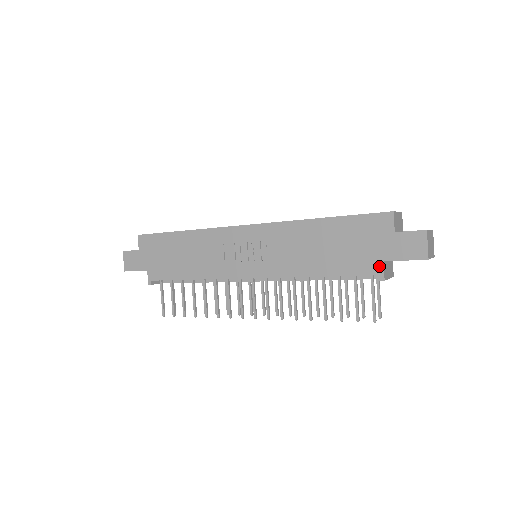
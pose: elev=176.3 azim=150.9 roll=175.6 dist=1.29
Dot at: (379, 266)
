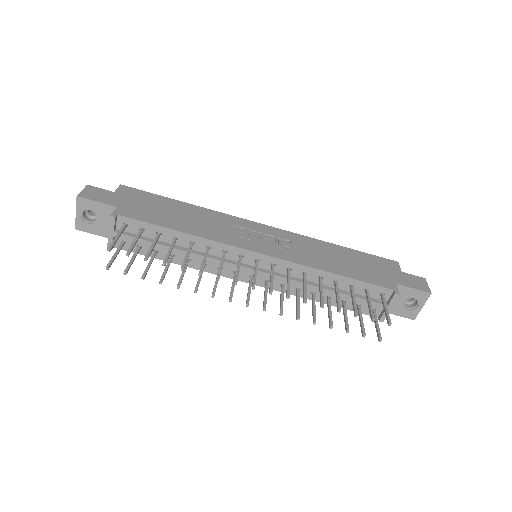
Dot at: (393, 285)
